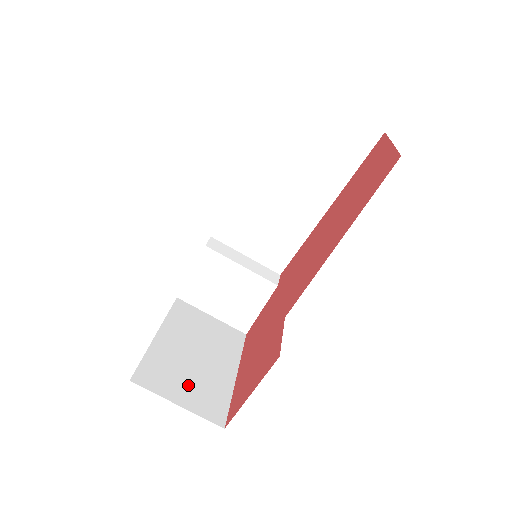
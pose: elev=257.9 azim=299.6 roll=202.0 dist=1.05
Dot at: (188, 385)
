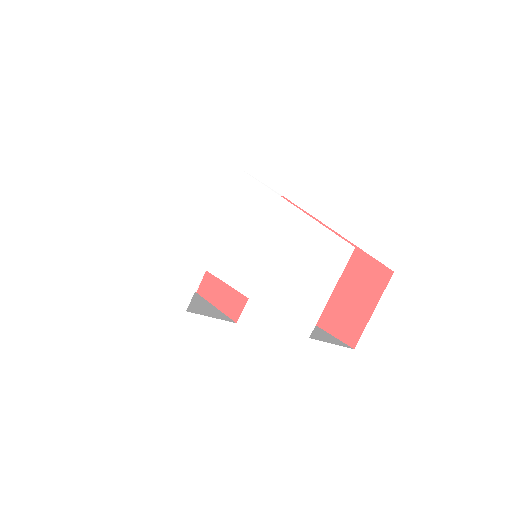
Dot at: occluded
